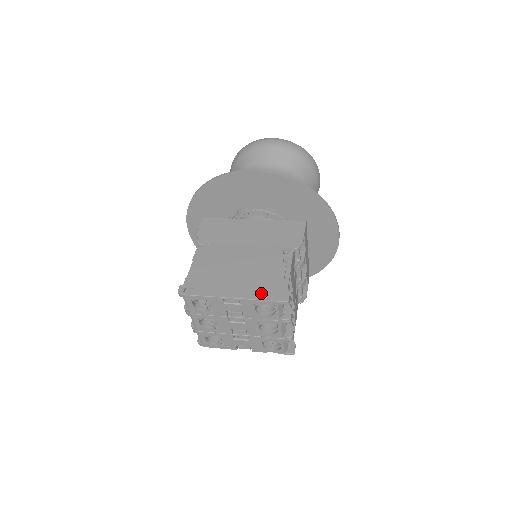
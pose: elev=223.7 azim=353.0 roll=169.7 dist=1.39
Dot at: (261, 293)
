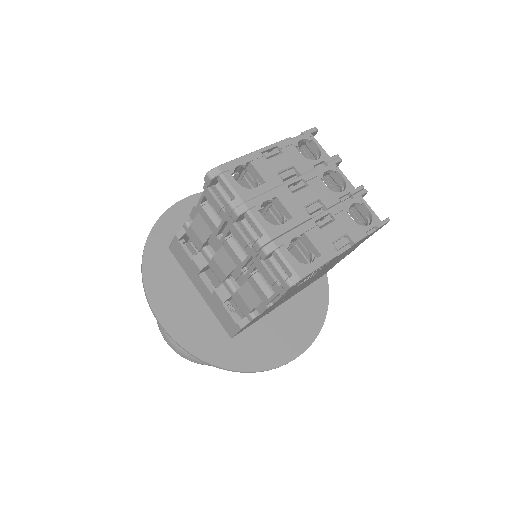
Dot at: occluded
